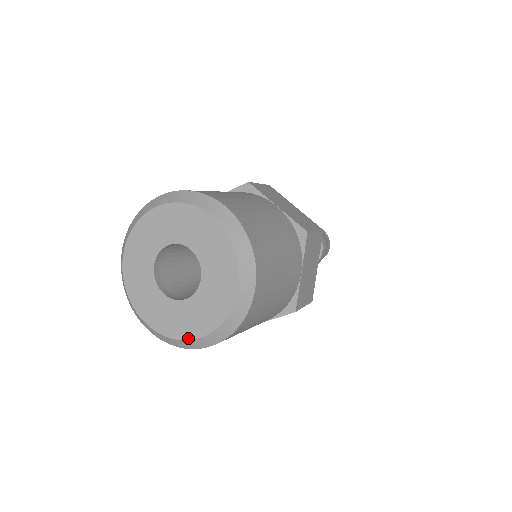
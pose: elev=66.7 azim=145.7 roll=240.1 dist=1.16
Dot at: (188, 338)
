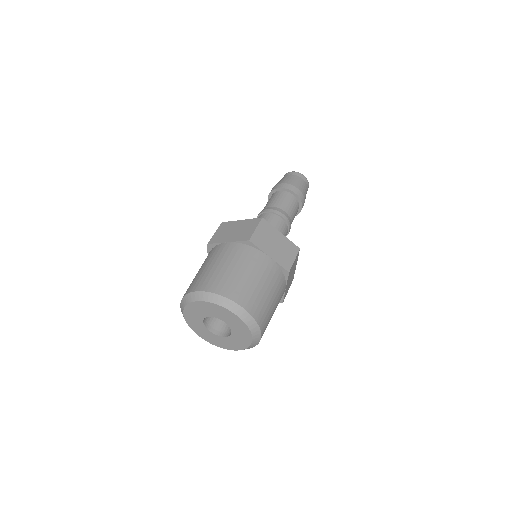
Dot at: (227, 349)
